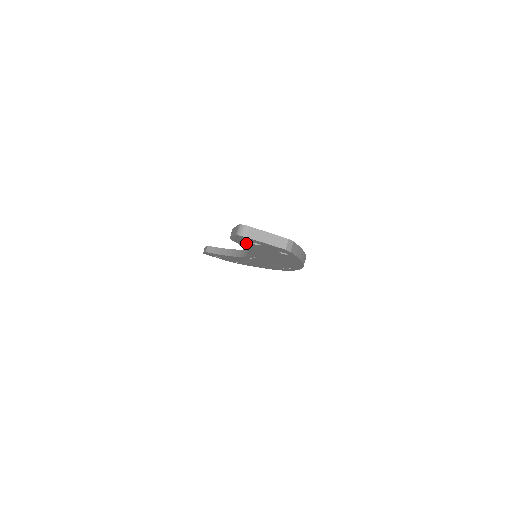
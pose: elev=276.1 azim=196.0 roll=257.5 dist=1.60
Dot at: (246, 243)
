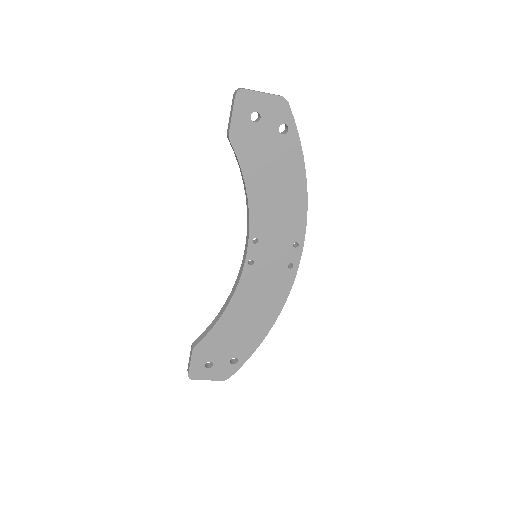
Dot at: (245, 135)
